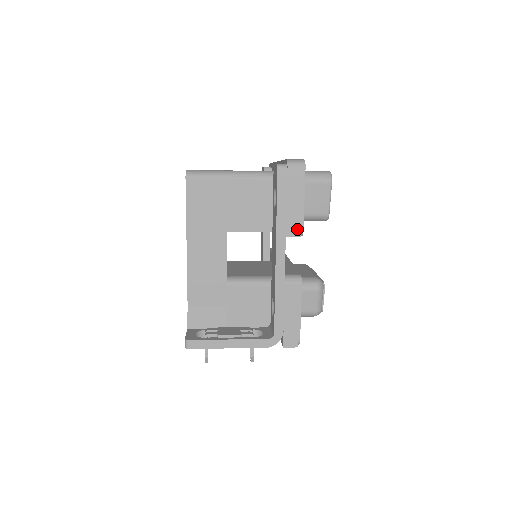
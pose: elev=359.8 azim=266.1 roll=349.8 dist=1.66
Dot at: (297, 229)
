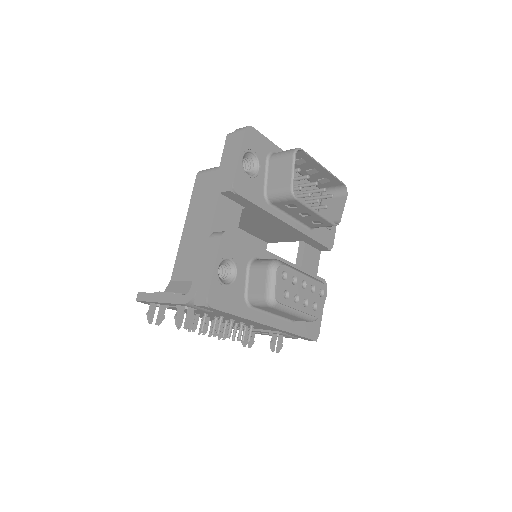
Dot at: (229, 184)
